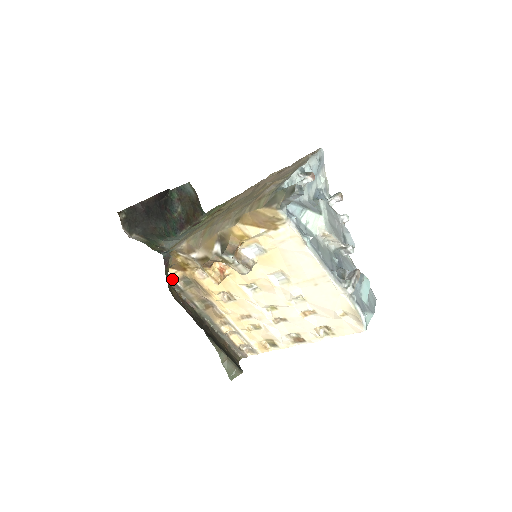
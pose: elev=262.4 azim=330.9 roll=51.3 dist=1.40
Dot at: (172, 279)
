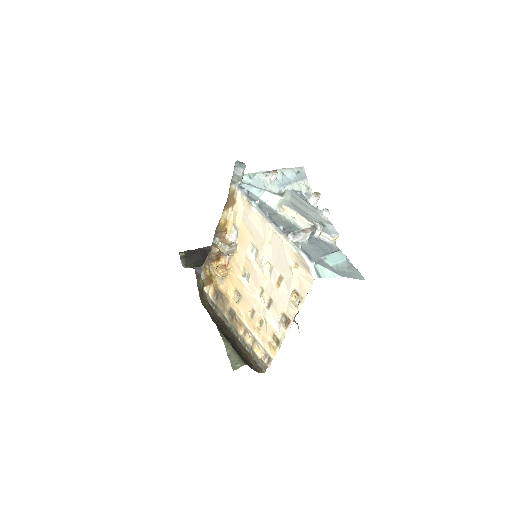
Dot at: (208, 296)
